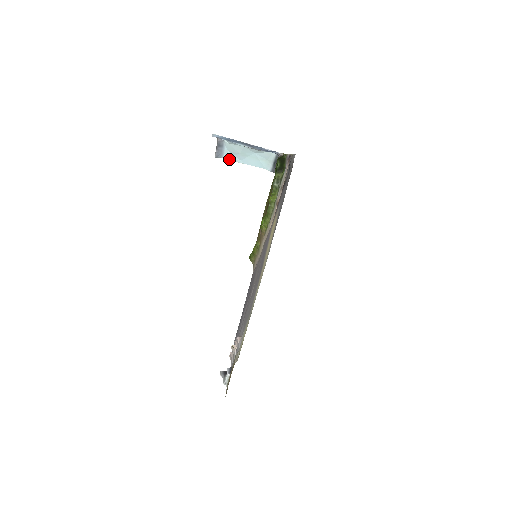
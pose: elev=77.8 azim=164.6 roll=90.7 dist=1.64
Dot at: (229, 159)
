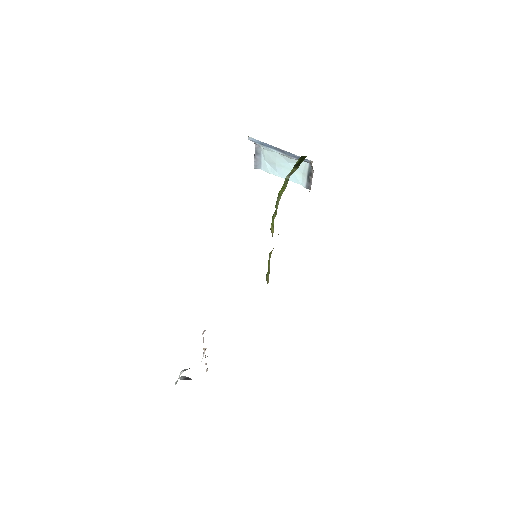
Dot at: (267, 171)
